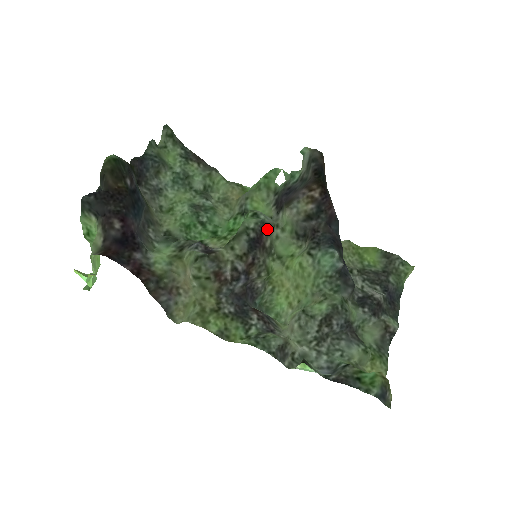
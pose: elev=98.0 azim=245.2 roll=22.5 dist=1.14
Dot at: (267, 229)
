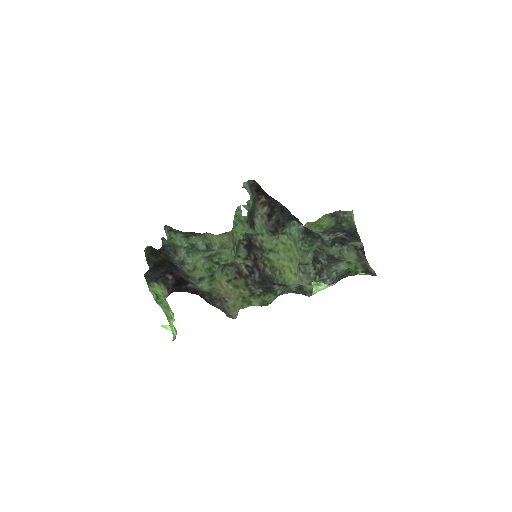
Dot at: (252, 237)
